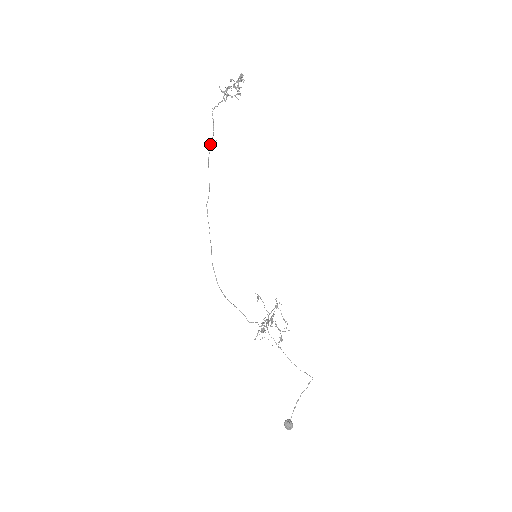
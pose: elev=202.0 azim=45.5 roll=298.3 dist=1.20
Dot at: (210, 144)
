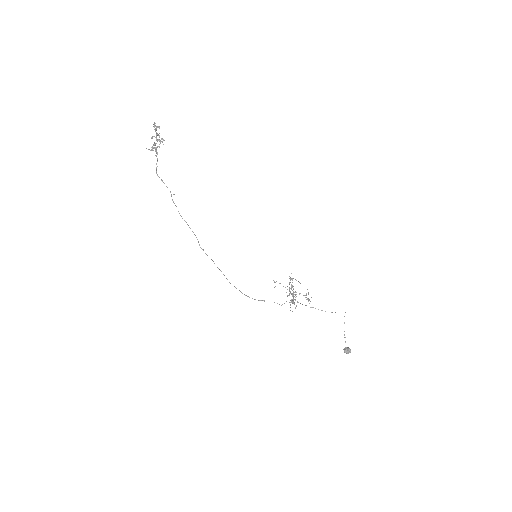
Dot at: (173, 201)
